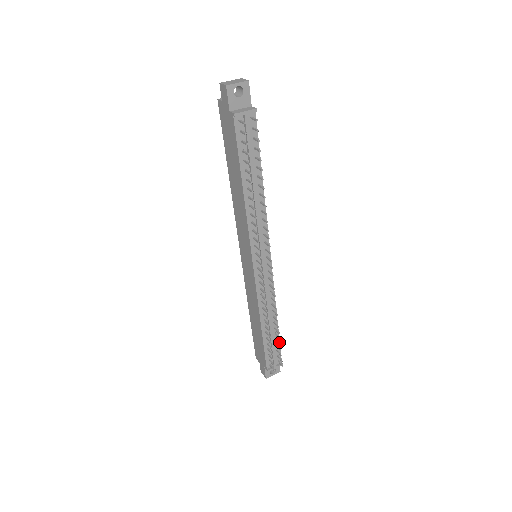
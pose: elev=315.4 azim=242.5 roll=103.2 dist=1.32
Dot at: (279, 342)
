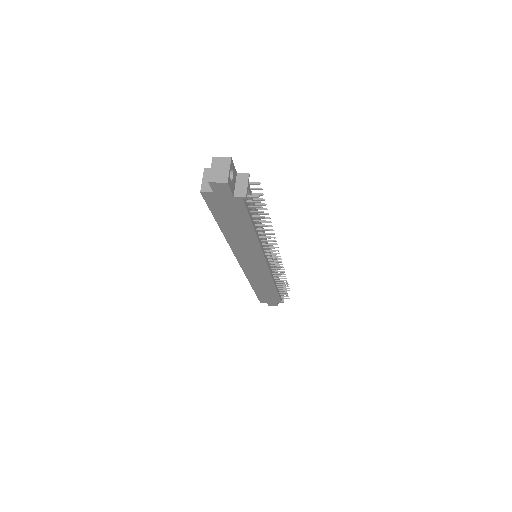
Dot at: (280, 281)
